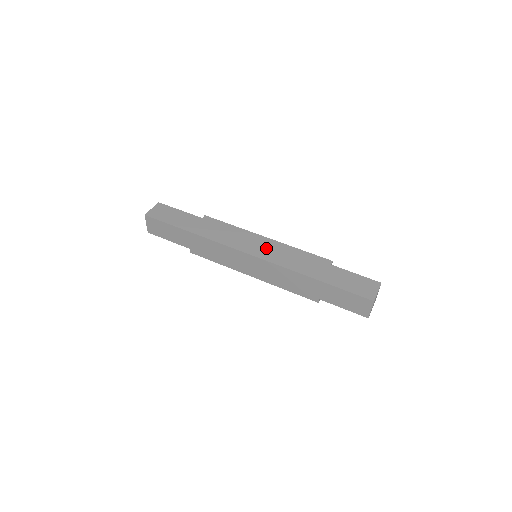
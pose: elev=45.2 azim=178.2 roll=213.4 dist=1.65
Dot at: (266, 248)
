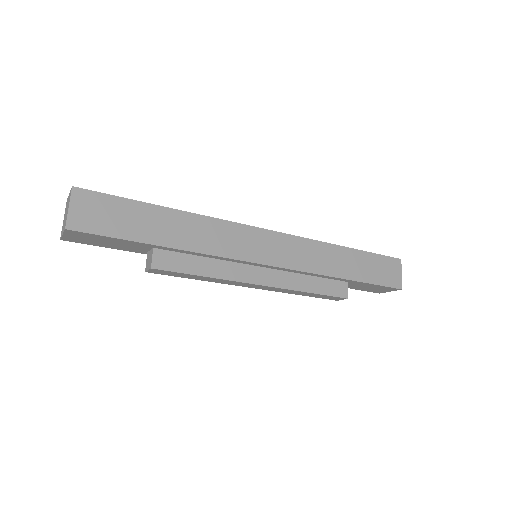
Dot at: occluded
